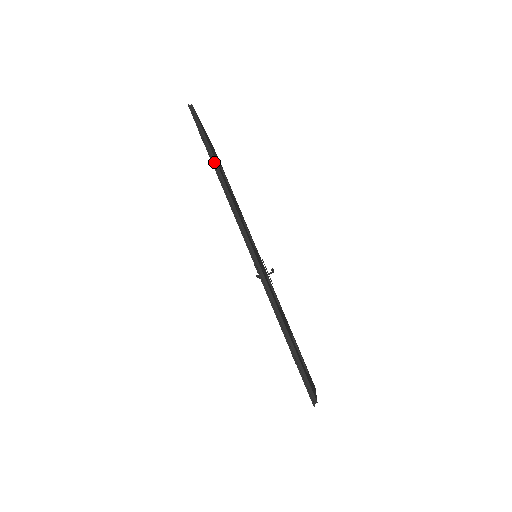
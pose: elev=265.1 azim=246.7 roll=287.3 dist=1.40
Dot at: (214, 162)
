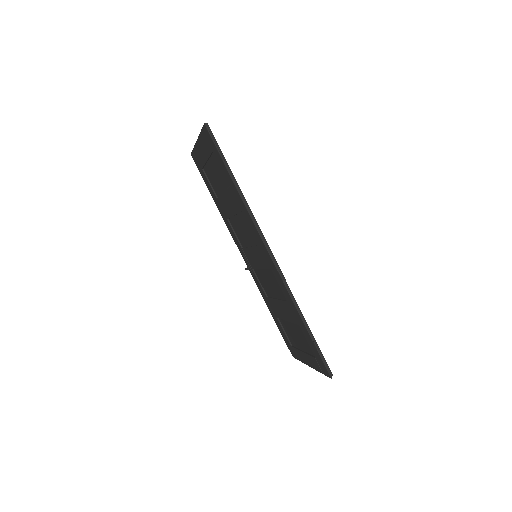
Dot at: (234, 181)
